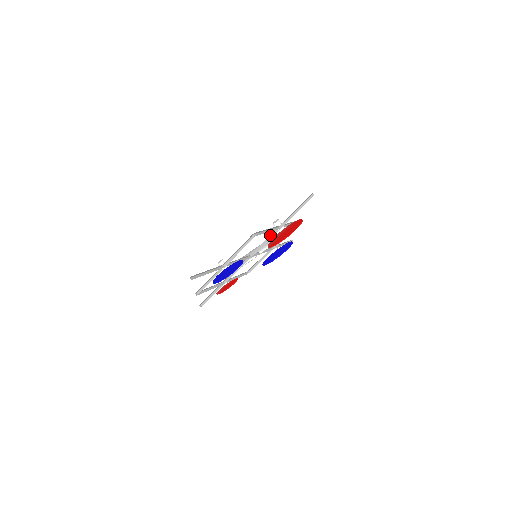
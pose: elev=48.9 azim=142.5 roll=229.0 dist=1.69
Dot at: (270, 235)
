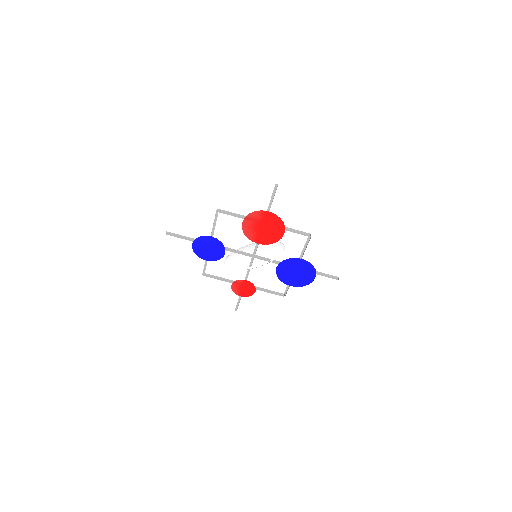
Dot at: occluded
